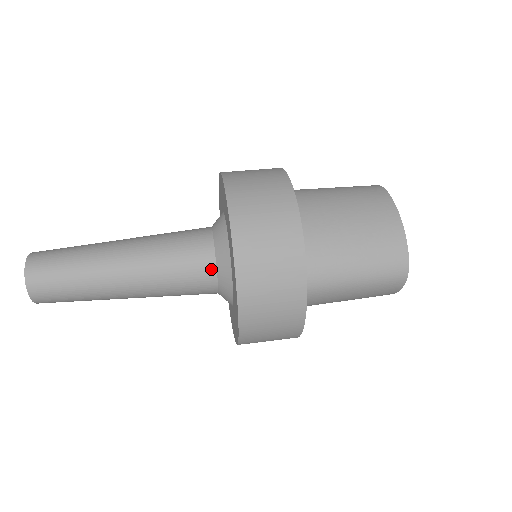
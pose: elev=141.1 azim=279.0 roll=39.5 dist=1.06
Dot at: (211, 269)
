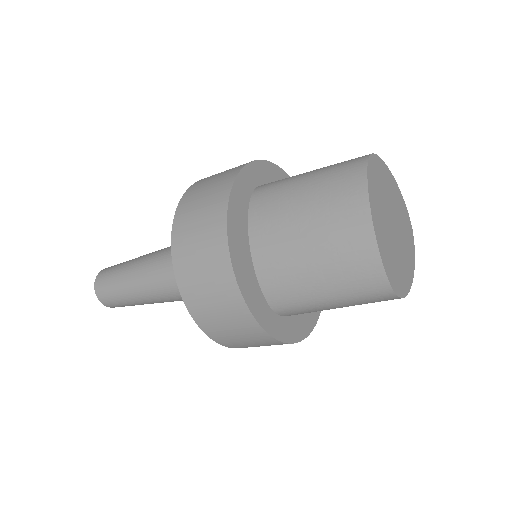
Dot at: occluded
